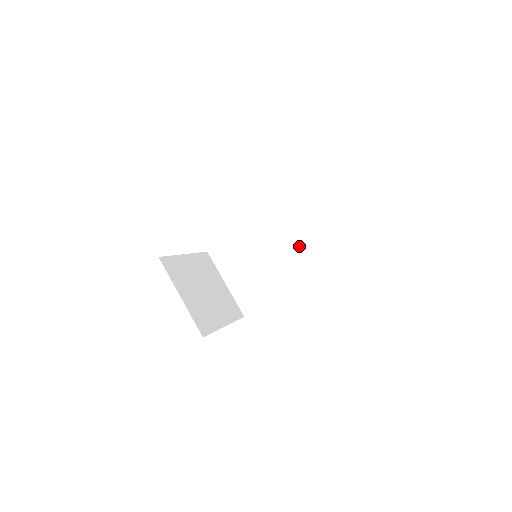
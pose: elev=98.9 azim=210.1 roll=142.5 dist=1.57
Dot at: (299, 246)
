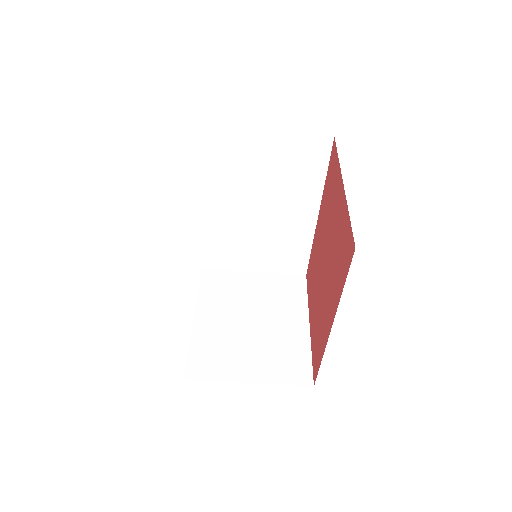
Dot at: (275, 174)
